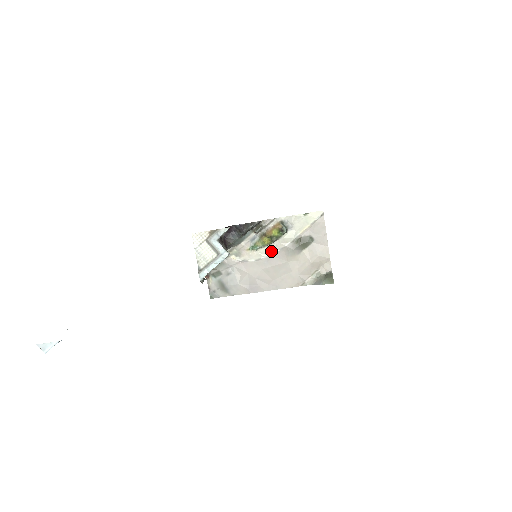
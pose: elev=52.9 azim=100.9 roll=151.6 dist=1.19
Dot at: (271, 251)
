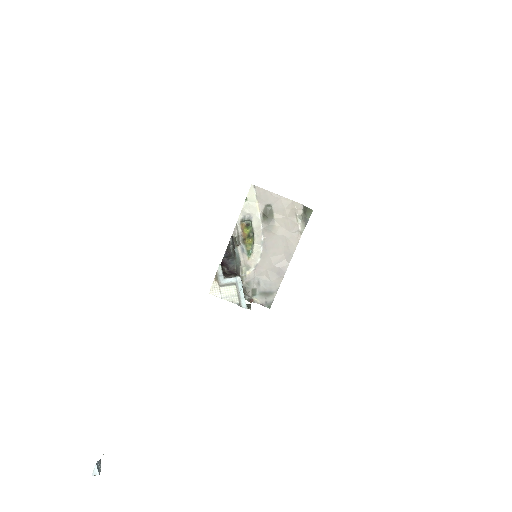
Dot at: (260, 242)
